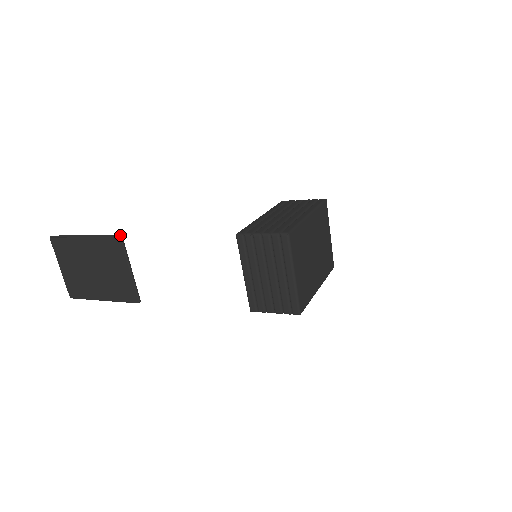
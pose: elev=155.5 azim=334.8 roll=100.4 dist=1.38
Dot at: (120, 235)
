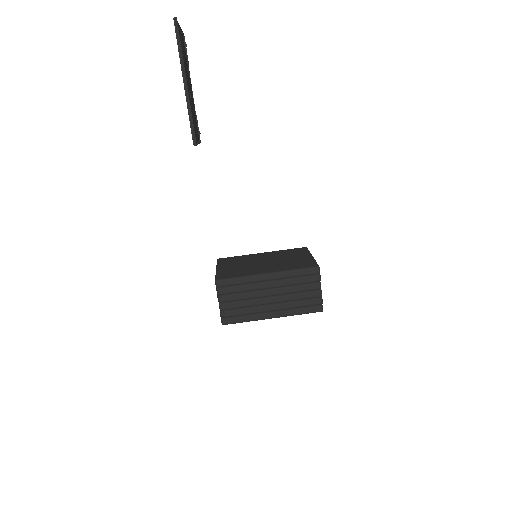
Dot at: (195, 143)
